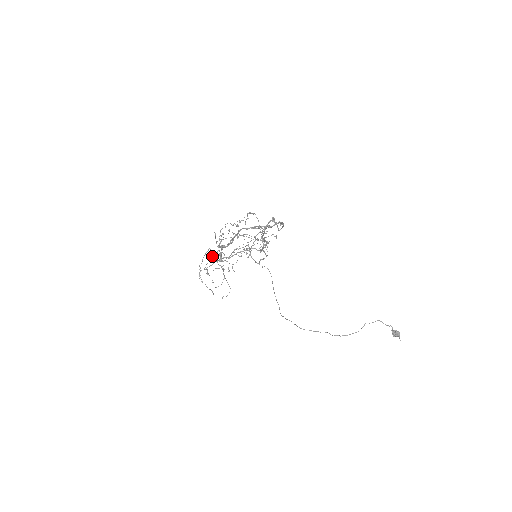
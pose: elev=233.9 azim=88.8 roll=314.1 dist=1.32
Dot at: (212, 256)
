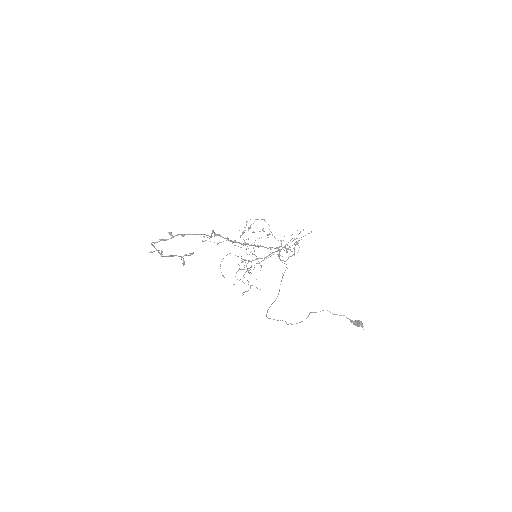
Dot at: (241, 258)
